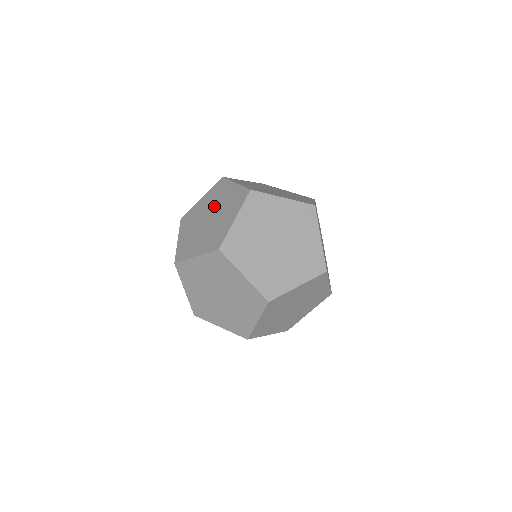
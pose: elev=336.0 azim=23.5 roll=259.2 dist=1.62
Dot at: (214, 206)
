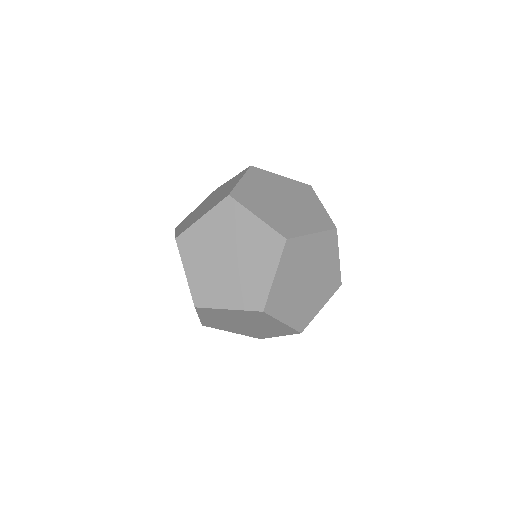
Dot at: (232, 242)
